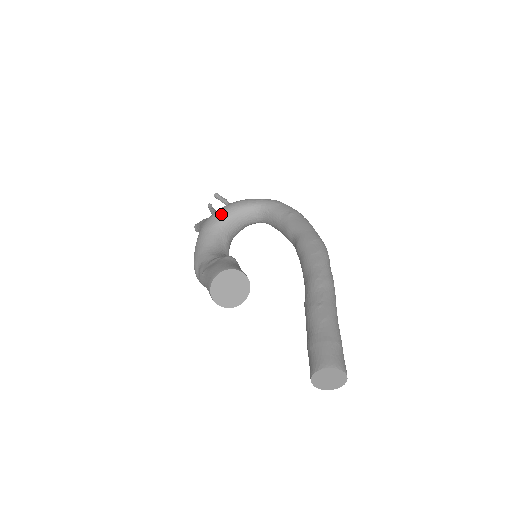
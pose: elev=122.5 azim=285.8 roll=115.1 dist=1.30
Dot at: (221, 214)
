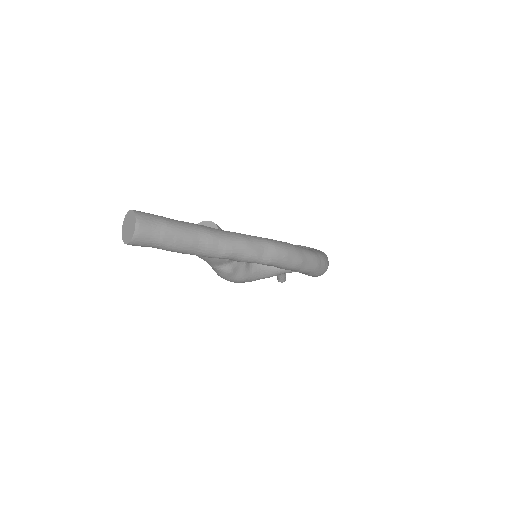
Dot at: occluded
